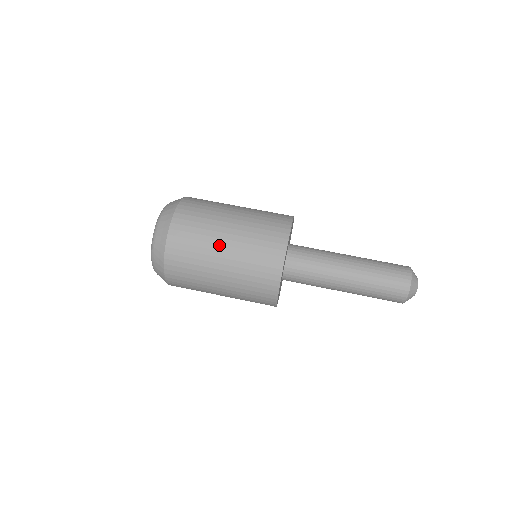
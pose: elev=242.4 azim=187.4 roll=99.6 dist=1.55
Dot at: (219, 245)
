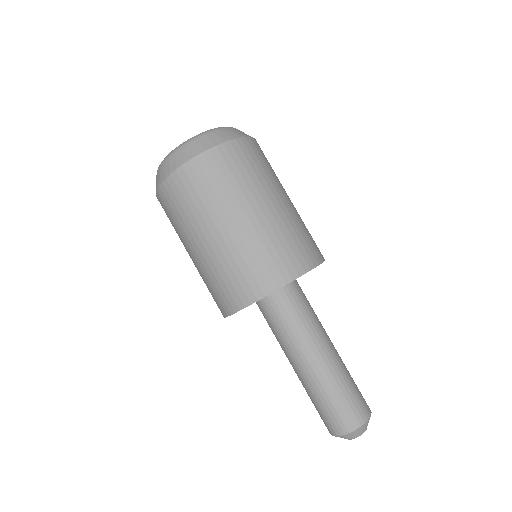
Dot at: (198, 237)
